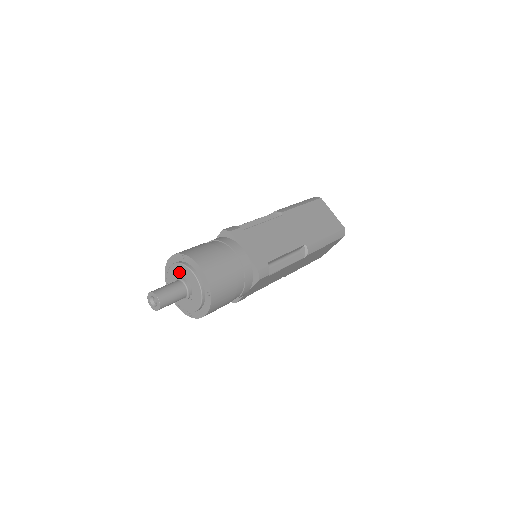
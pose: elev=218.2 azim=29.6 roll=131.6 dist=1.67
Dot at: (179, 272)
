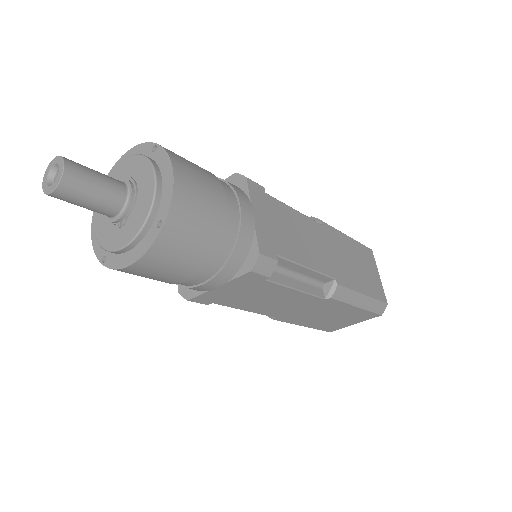
Dot at: (131, 171)
